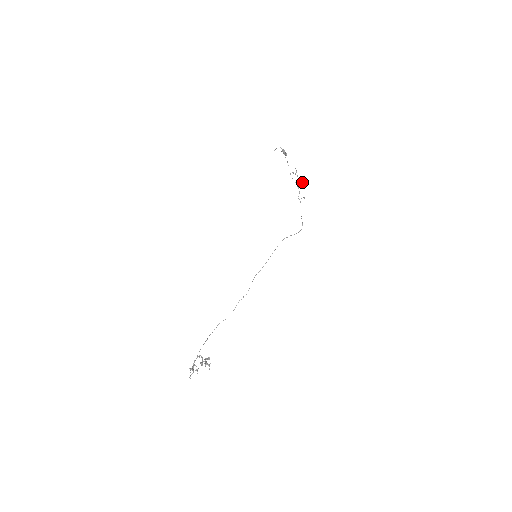
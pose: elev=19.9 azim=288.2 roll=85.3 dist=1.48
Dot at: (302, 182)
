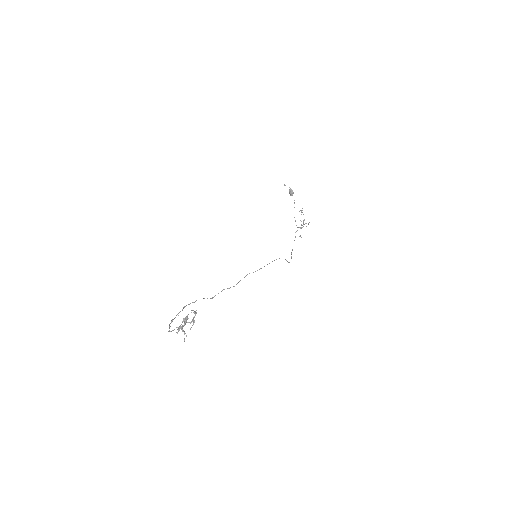
Dot at: occluded
